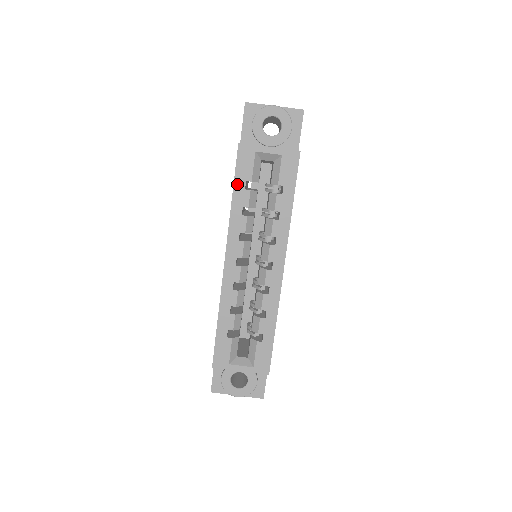
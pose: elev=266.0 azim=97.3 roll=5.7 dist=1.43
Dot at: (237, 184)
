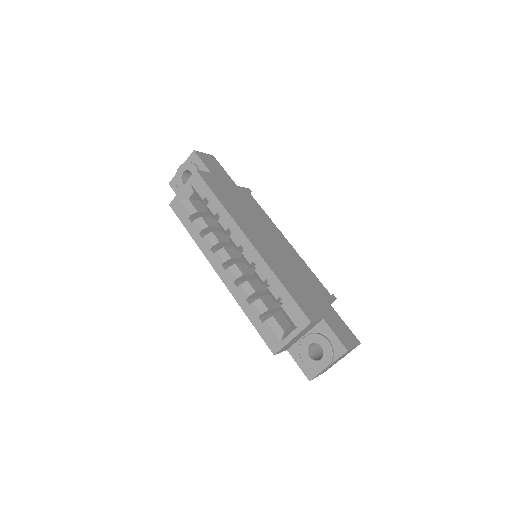
Dot at: (186, 225)
